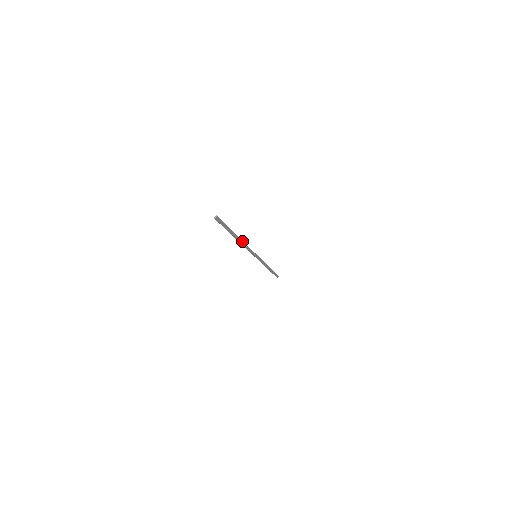
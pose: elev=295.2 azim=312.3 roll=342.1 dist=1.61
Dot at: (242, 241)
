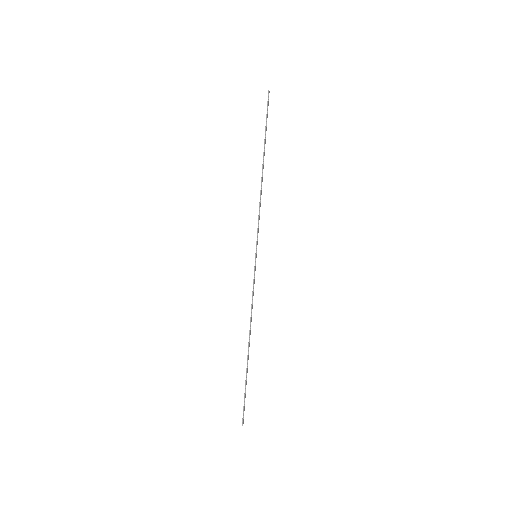
Dot at: occluded
